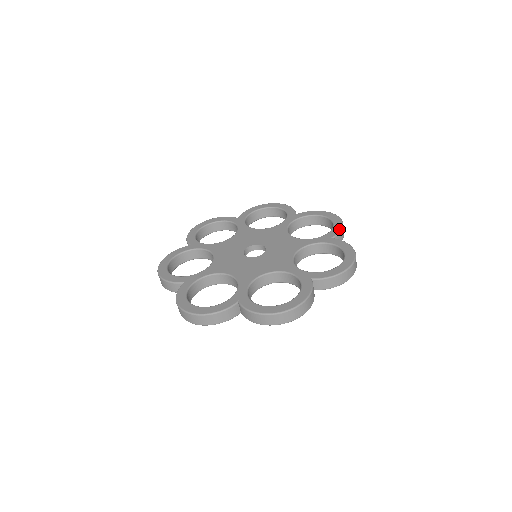
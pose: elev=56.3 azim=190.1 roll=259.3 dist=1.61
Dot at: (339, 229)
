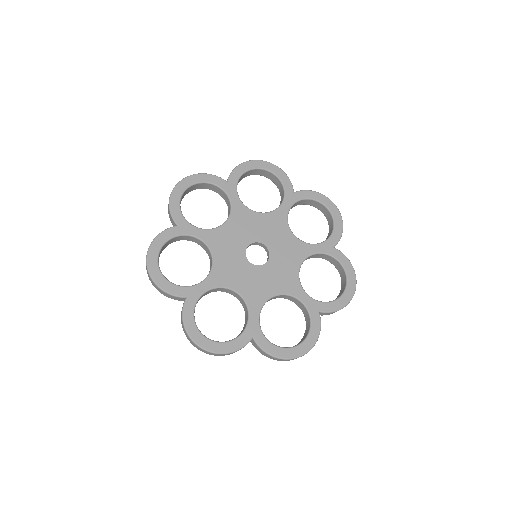
Dot at: (340, 234)
